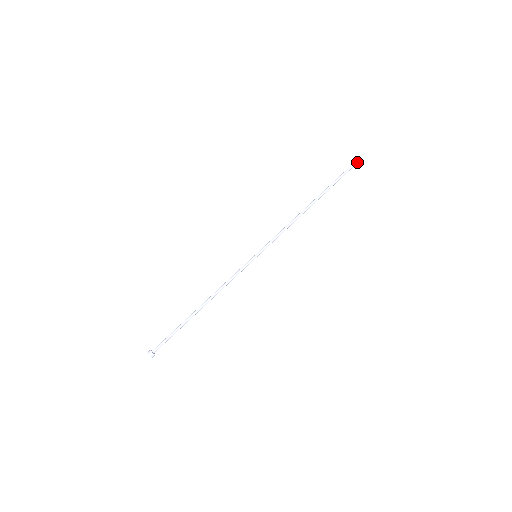
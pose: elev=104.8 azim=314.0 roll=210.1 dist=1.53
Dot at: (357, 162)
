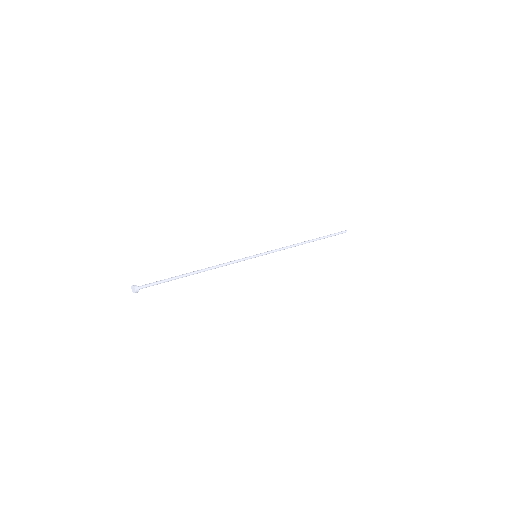
Dot at: (345, 231)
